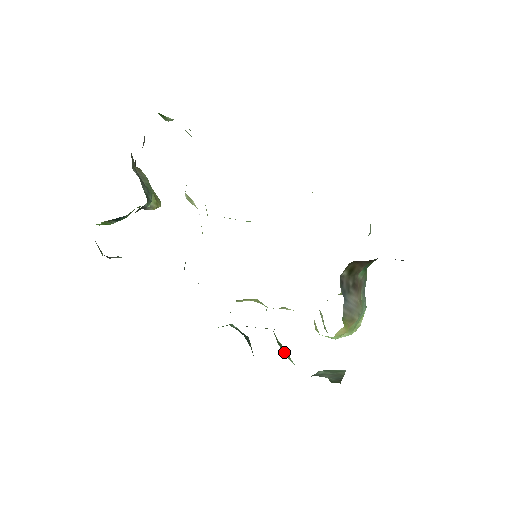
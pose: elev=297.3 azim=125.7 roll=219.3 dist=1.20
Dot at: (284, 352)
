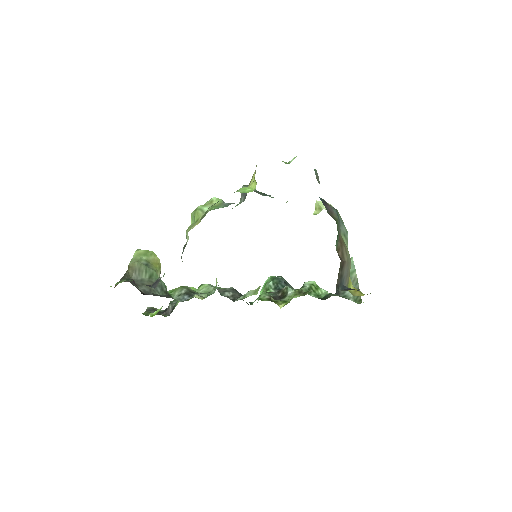
Dot at: (316, 293)
